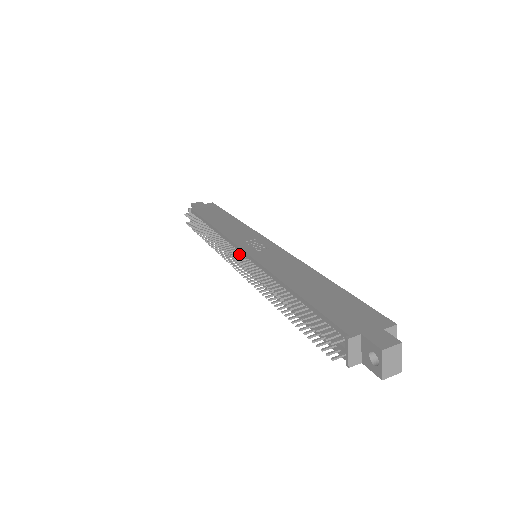
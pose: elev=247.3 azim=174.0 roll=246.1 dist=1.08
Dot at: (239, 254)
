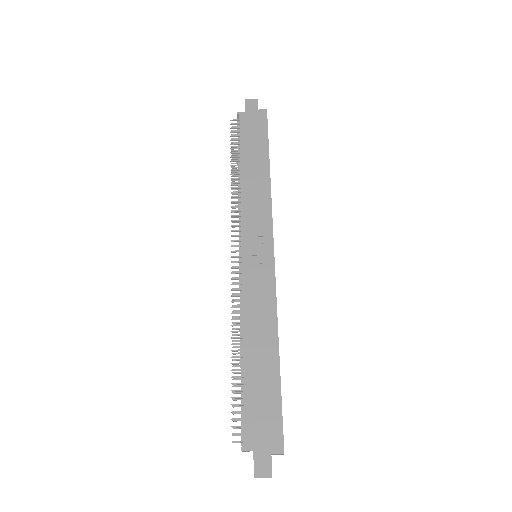
Dot at: occluded
